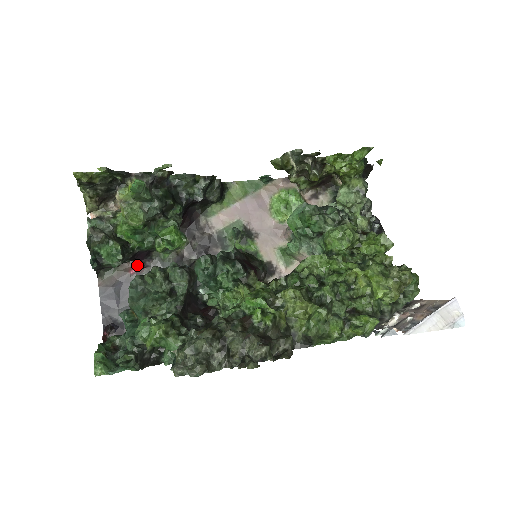
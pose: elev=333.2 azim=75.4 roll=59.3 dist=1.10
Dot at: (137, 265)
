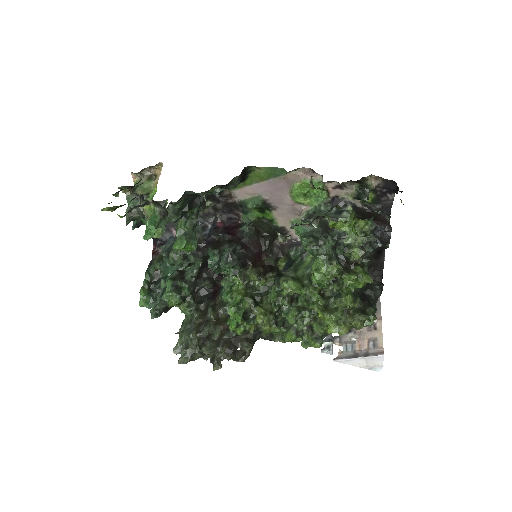
Dot at: occluded
